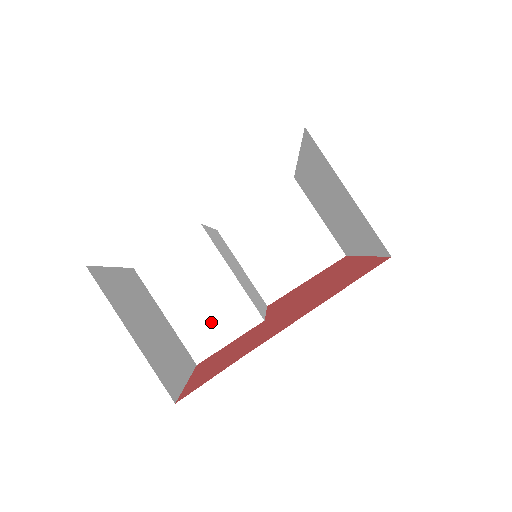
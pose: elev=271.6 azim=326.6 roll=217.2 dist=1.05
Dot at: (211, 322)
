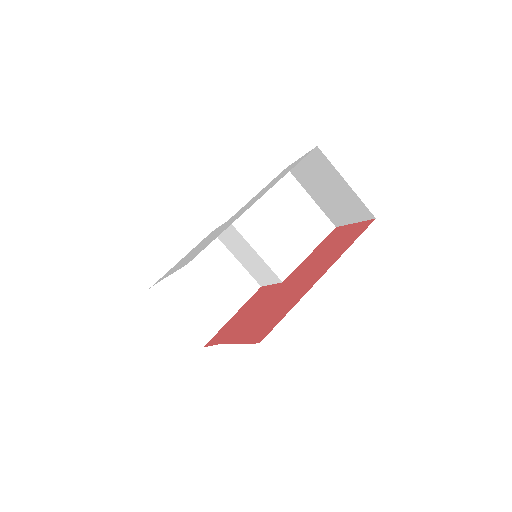
Dot at: (258, 271)
